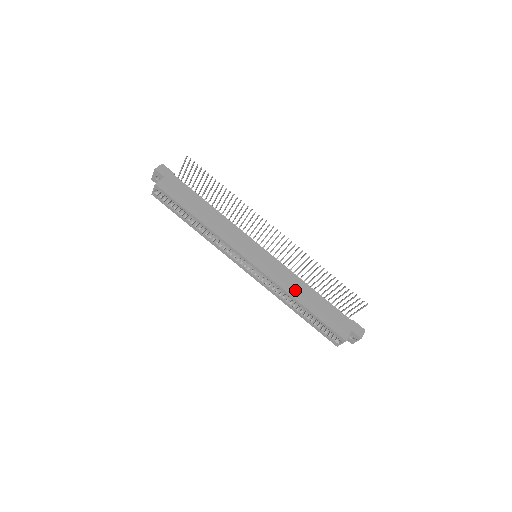
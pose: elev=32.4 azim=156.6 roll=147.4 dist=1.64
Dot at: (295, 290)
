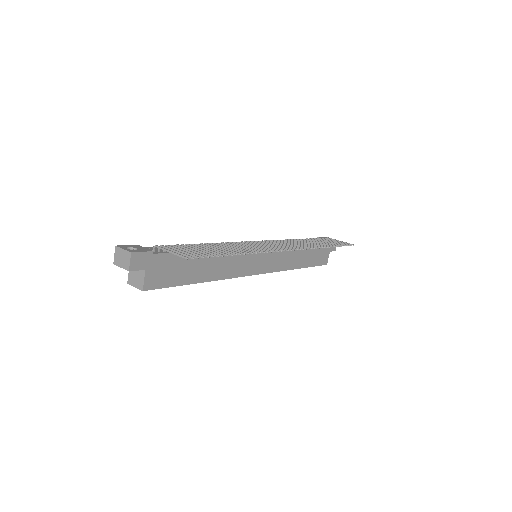
Dot at: (293, 261)
